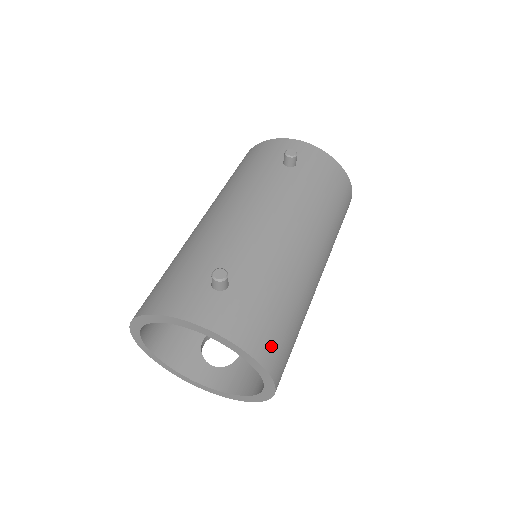
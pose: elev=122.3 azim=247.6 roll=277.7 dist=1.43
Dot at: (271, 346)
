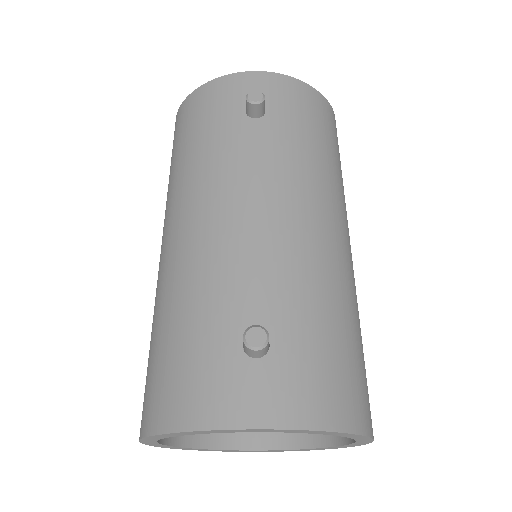
Dot at: (356, 398)
